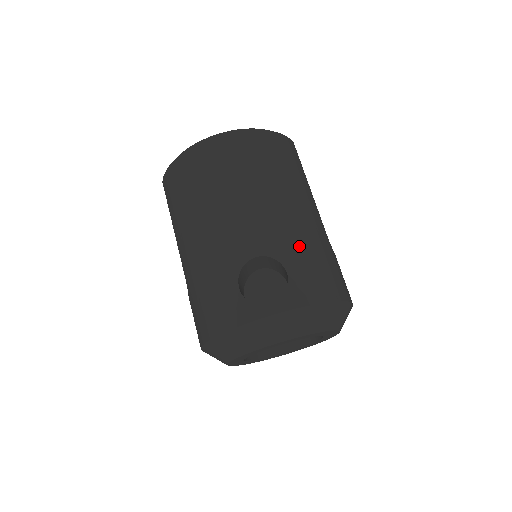
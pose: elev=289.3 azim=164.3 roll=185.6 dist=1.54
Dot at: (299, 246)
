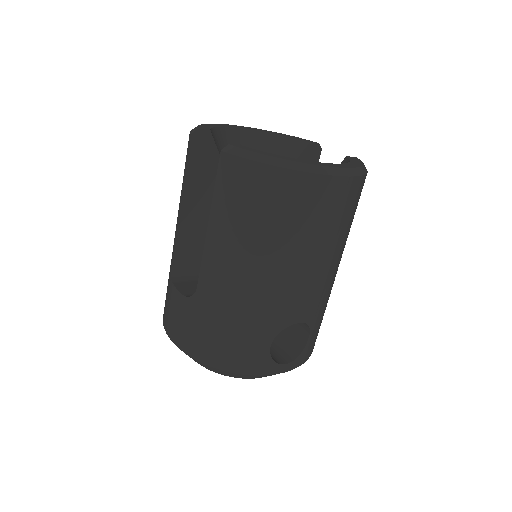
Dot at: (324, 309)
